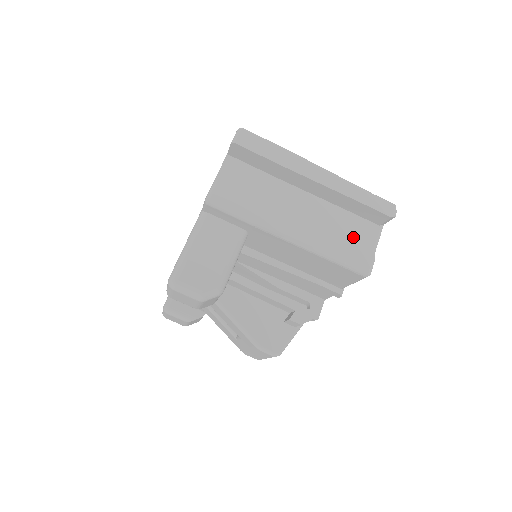
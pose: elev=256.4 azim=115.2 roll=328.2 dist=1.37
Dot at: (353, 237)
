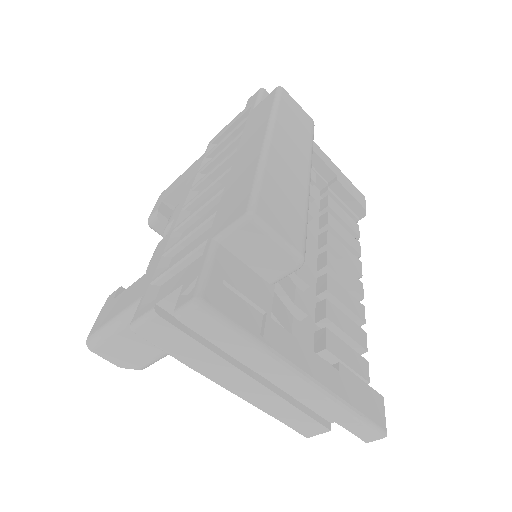
Dot at: occluded
